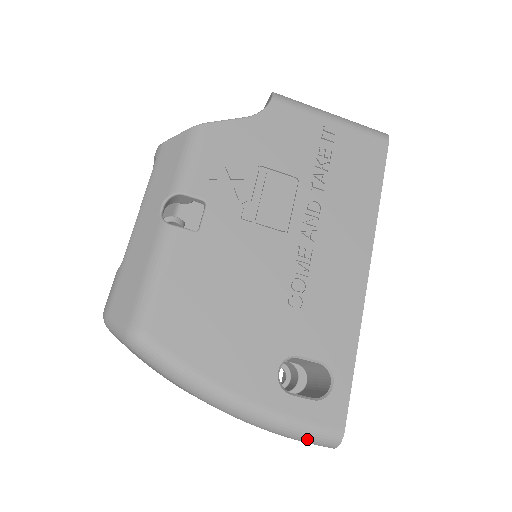
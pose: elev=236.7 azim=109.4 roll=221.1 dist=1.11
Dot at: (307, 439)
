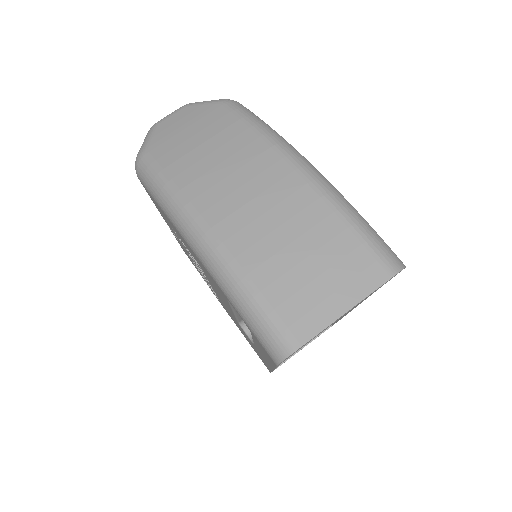
Dot at: (372, 234)
